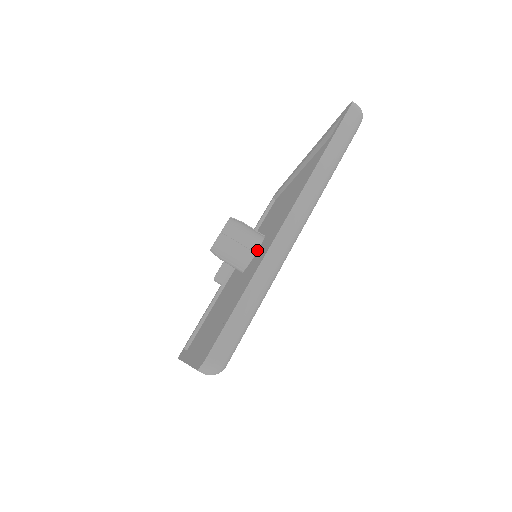
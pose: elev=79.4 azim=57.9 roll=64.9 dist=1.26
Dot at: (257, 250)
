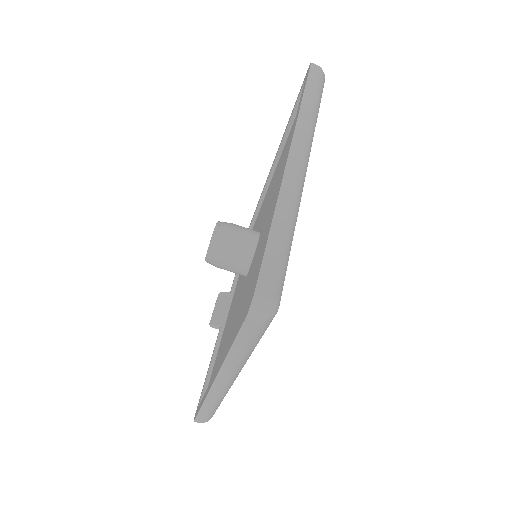
Dot at: (257, 241)
